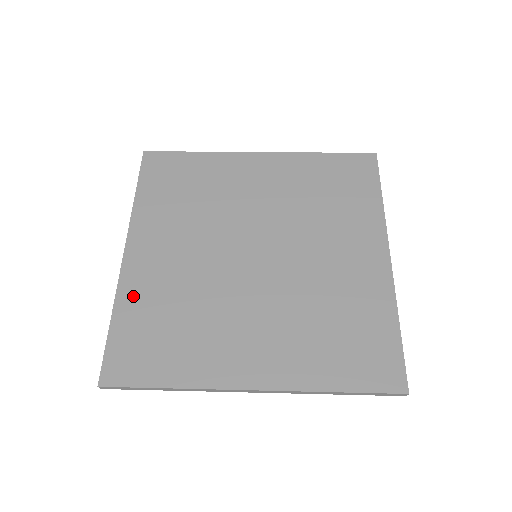
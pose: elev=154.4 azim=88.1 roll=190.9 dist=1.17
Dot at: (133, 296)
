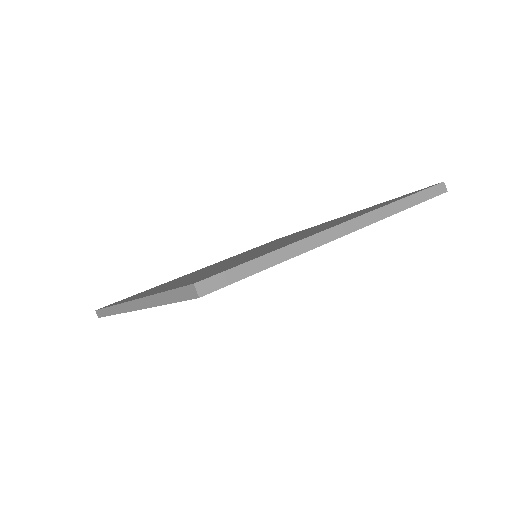
Dot at: (170, 281)
